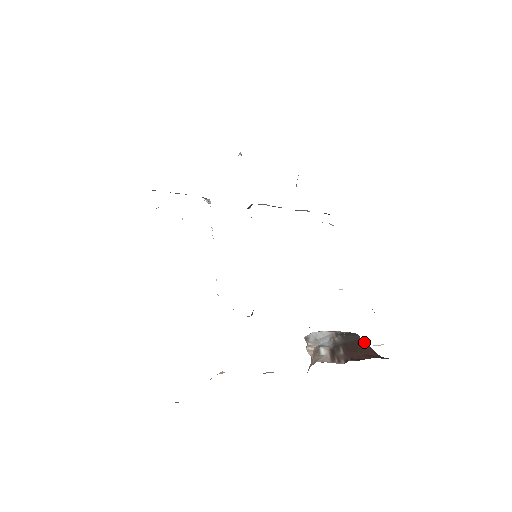
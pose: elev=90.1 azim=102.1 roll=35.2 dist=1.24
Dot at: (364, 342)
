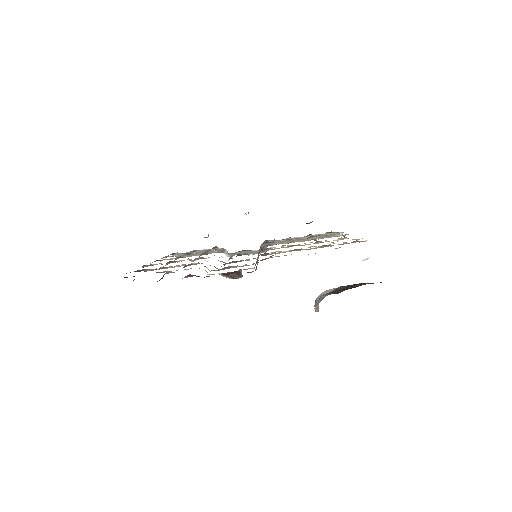
Dot at: occluded
